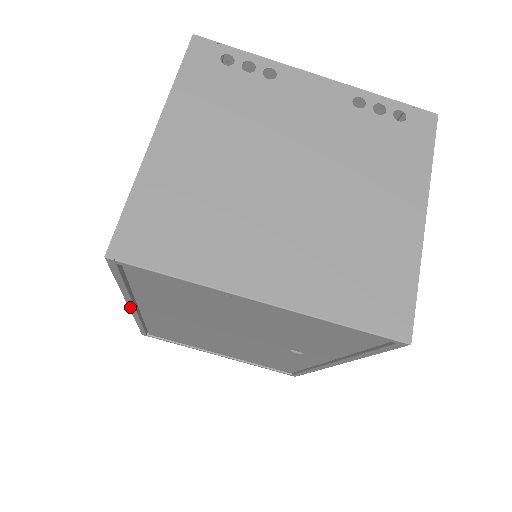
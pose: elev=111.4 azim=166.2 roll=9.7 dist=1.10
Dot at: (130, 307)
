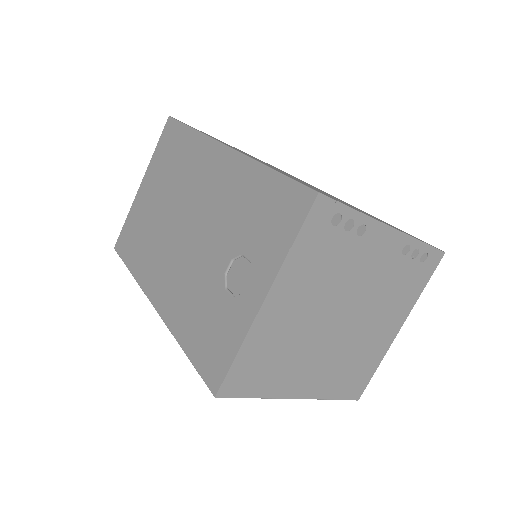
Dot at: (157, 311)
